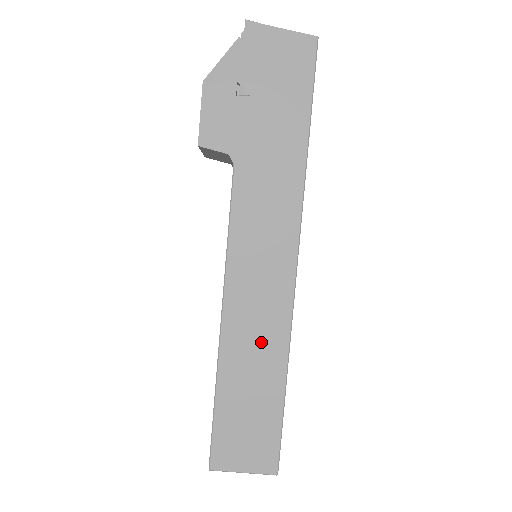
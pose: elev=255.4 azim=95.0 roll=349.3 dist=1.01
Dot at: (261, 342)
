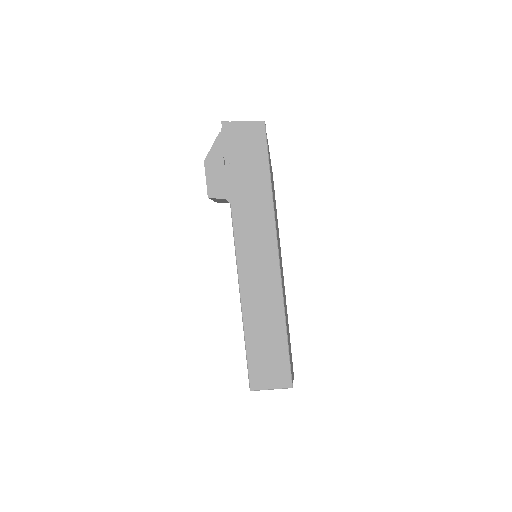
Dot at: (266, 306)
